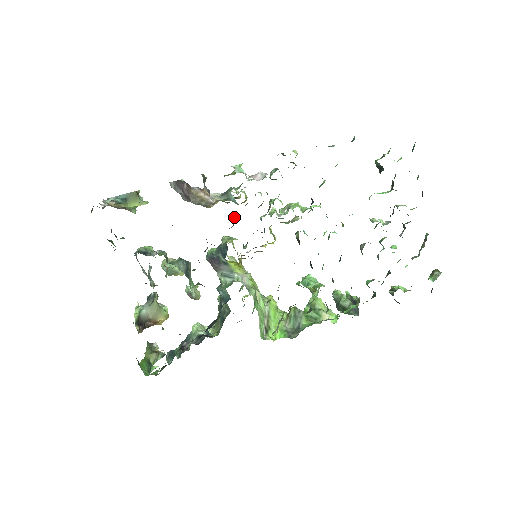
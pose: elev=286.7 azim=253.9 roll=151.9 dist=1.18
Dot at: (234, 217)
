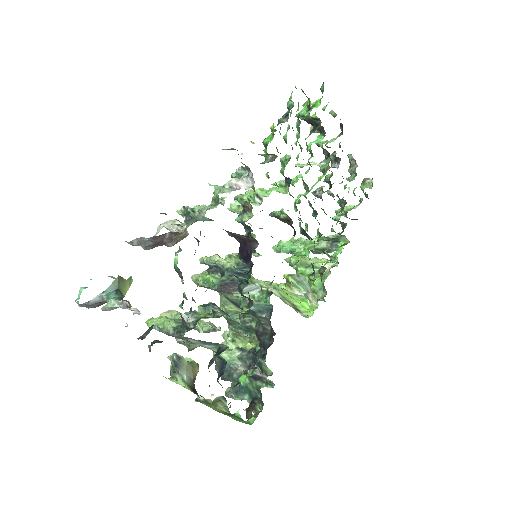
Dot at: (236, 235)
